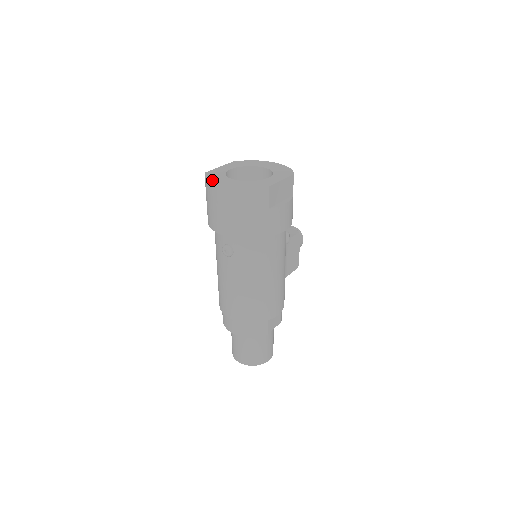
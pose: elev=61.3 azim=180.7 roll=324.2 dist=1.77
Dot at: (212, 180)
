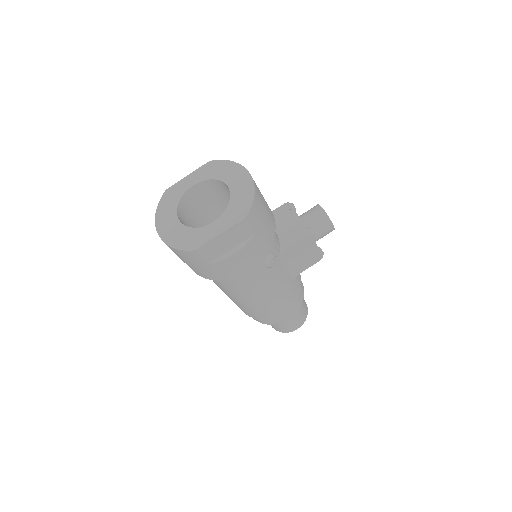
Dot at: (158, 215)
